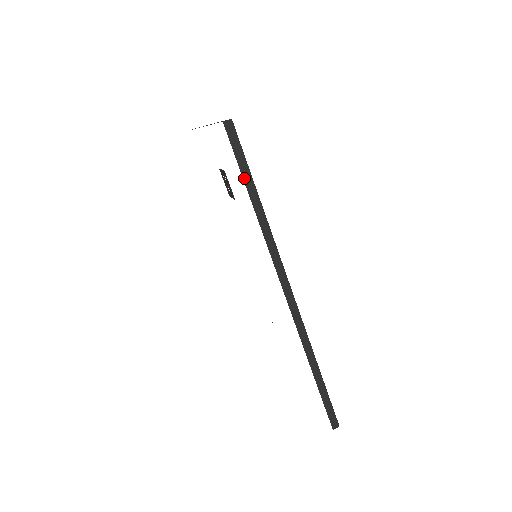
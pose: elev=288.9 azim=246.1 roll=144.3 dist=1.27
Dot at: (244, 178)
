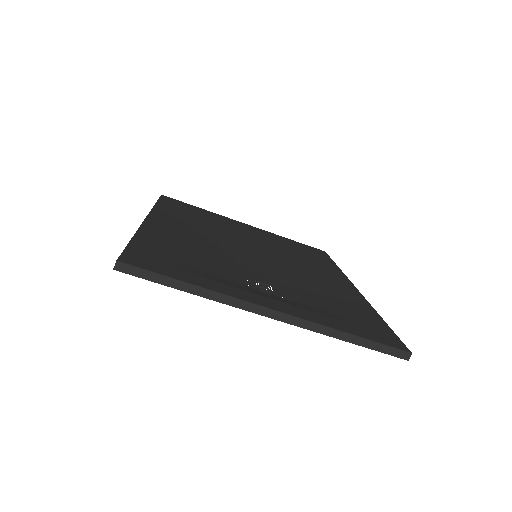
Dot at: occluded
